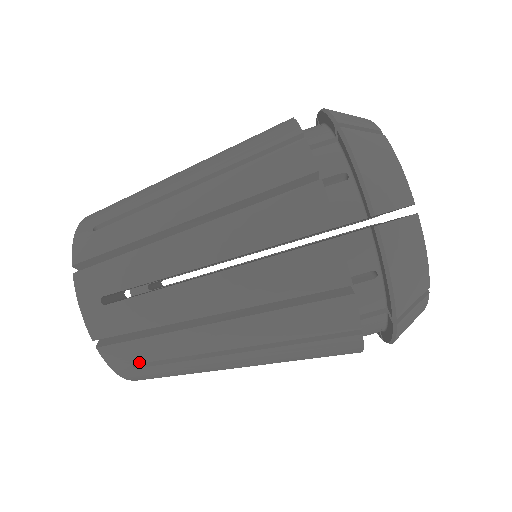
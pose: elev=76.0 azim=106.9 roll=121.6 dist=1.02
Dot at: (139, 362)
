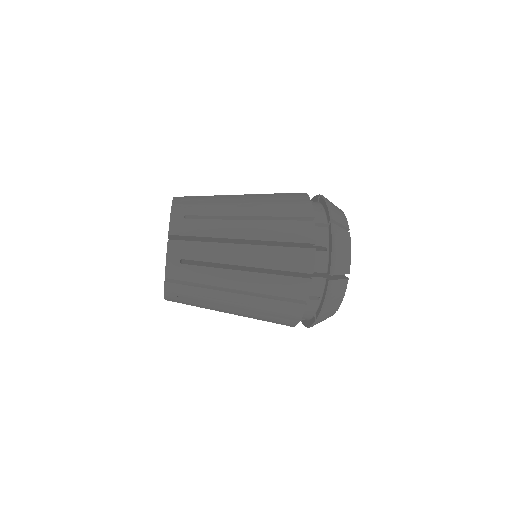
Dot at: occluded
